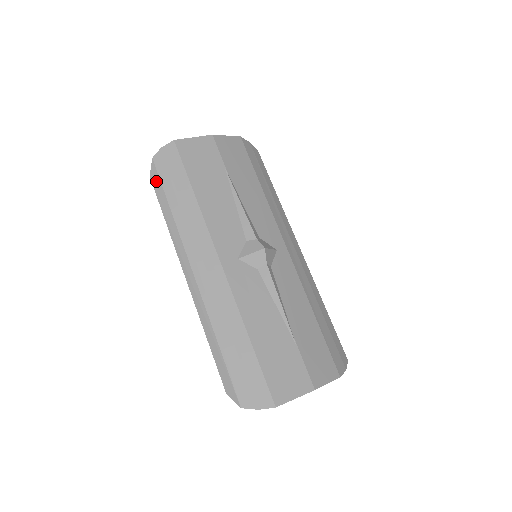
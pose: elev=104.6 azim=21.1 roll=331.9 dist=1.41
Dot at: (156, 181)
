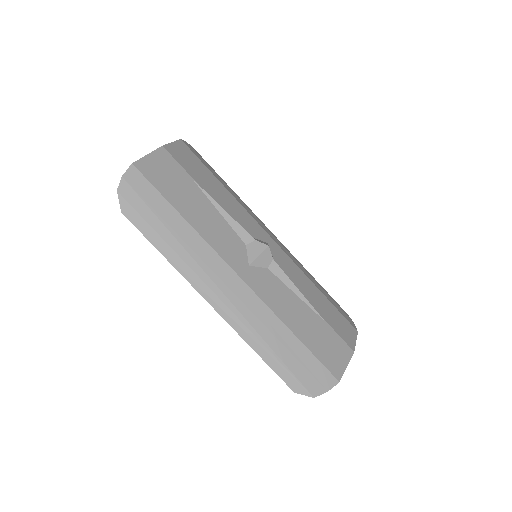
Dot at: (132, 215)
